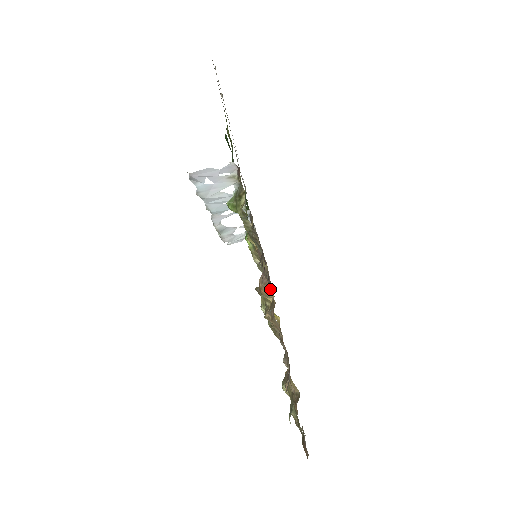
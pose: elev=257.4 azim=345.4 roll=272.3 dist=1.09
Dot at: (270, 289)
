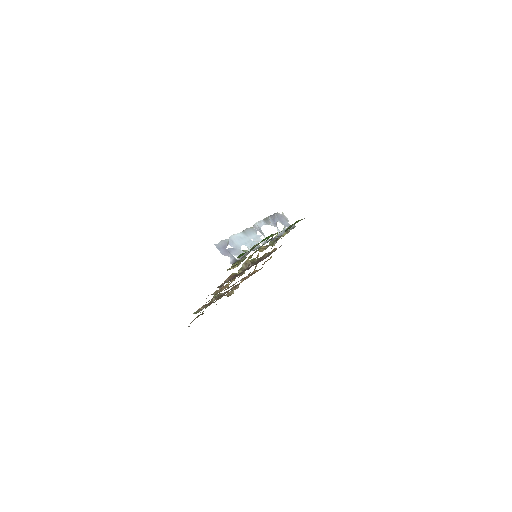
Dot at: (218, 291)
